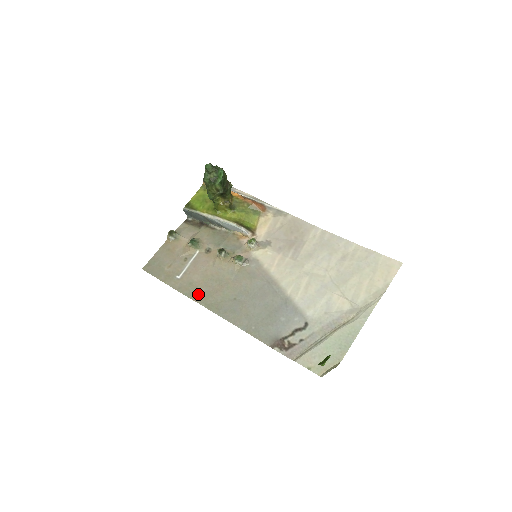
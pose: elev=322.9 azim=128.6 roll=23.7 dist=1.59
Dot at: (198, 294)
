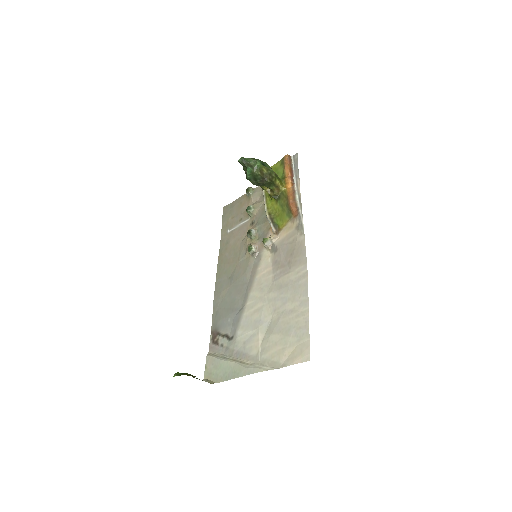
Dot at: (223, 255)
